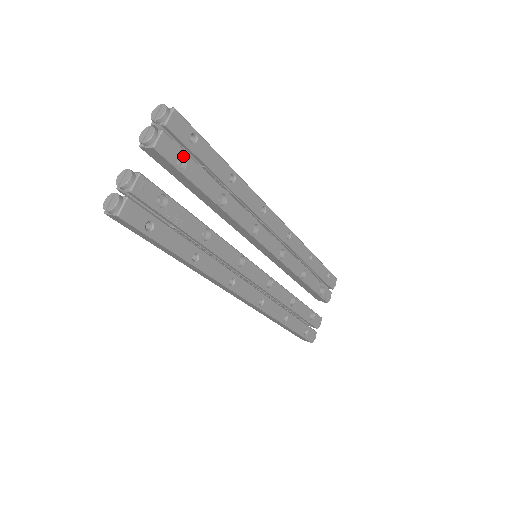
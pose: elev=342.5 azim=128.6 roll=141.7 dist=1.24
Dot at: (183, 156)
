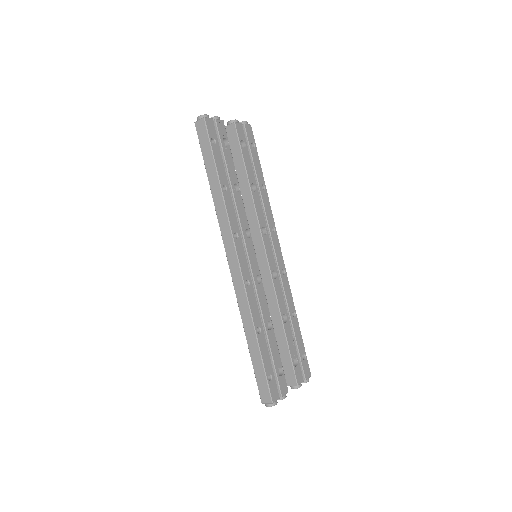
Dot at: (244, 145)
